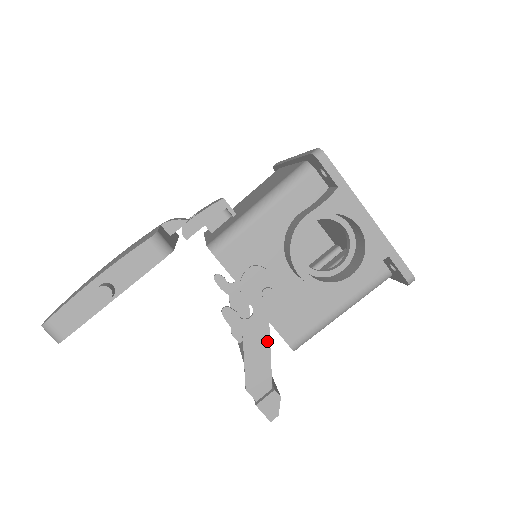
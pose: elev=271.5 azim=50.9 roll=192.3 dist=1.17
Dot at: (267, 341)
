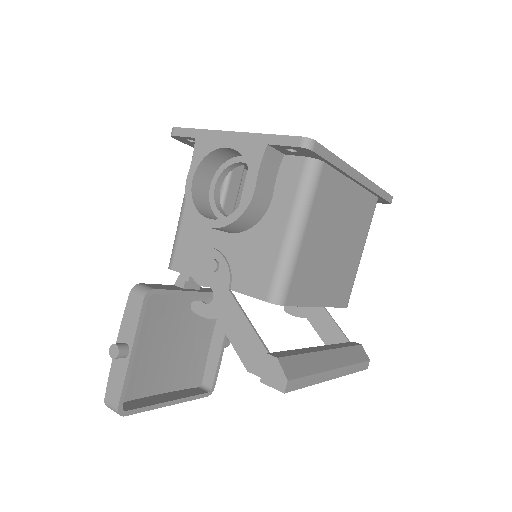
Dot at: (238, 309)
